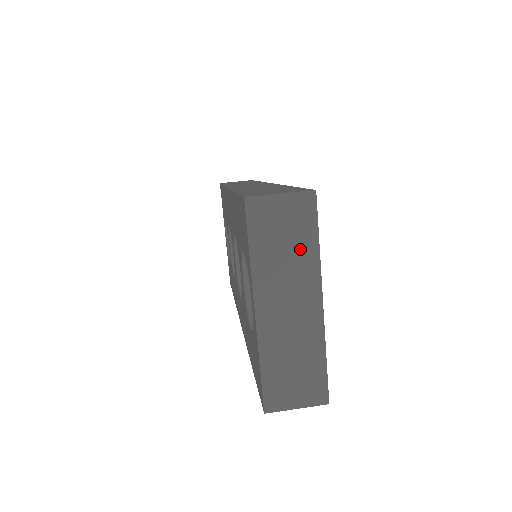
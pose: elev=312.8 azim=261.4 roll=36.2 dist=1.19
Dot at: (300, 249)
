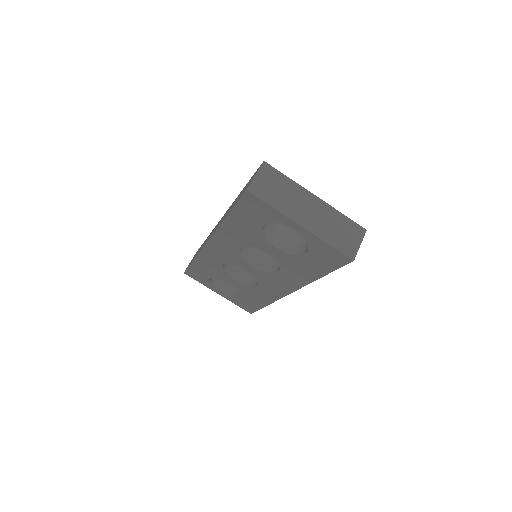
Dot at: (286, 187)
